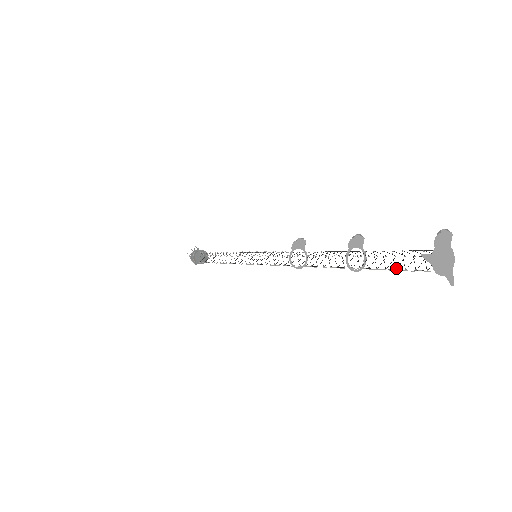
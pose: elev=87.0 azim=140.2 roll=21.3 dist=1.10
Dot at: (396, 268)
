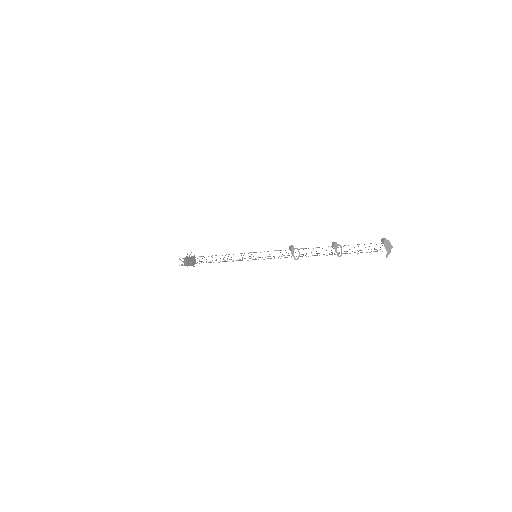
Dot at: (366, 252)
